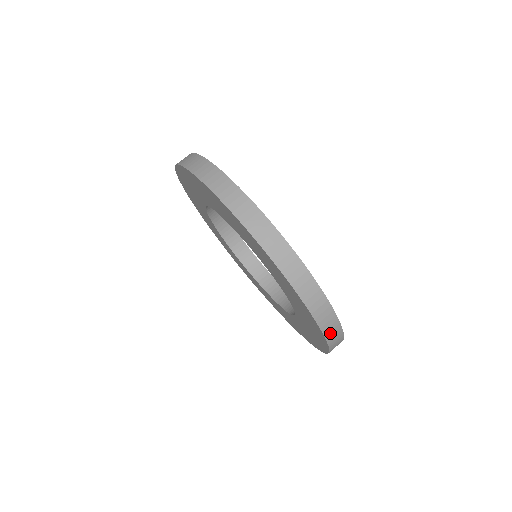
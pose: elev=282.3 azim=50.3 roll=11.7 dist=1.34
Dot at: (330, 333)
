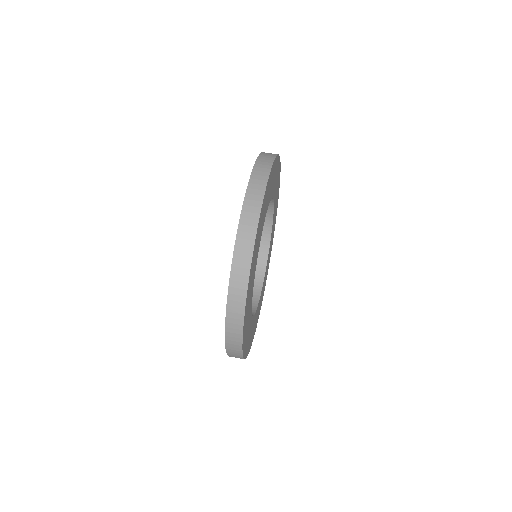
Dot at: (238, 263)
